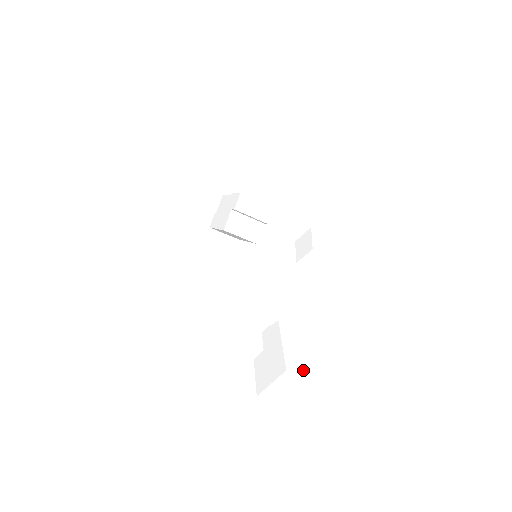
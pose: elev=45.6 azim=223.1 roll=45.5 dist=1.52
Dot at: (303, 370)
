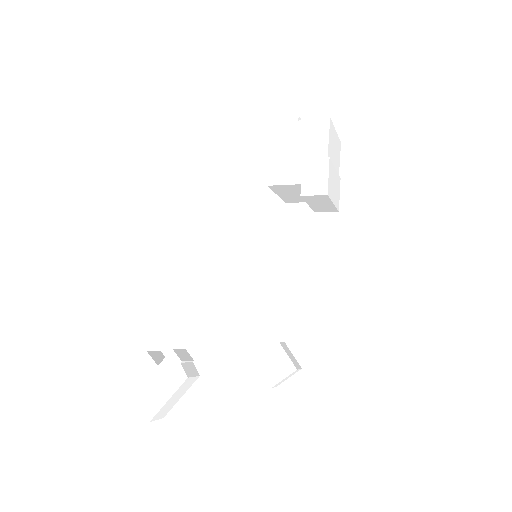
Dot at: (164, 415)
